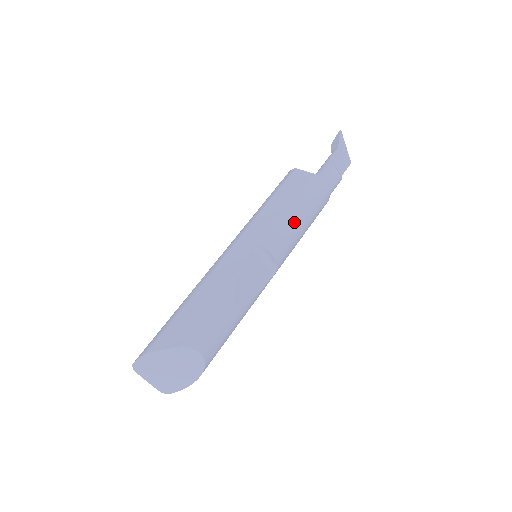
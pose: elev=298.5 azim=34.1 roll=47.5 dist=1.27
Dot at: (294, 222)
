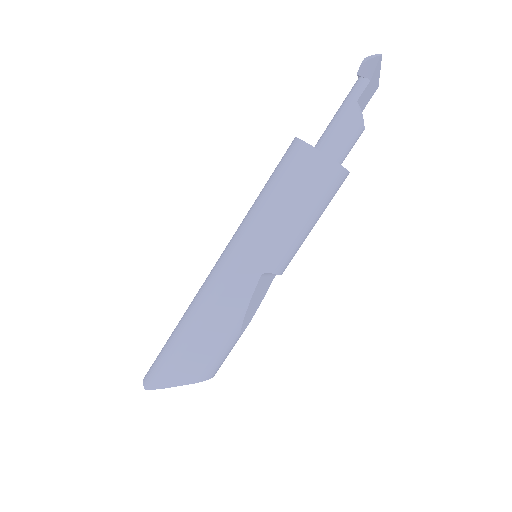
Dot at: (307, 232)
